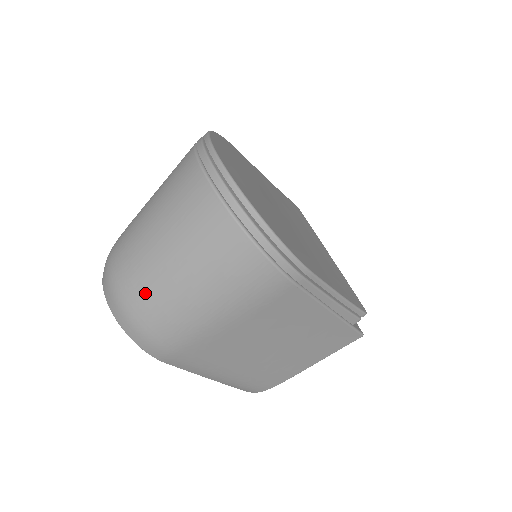
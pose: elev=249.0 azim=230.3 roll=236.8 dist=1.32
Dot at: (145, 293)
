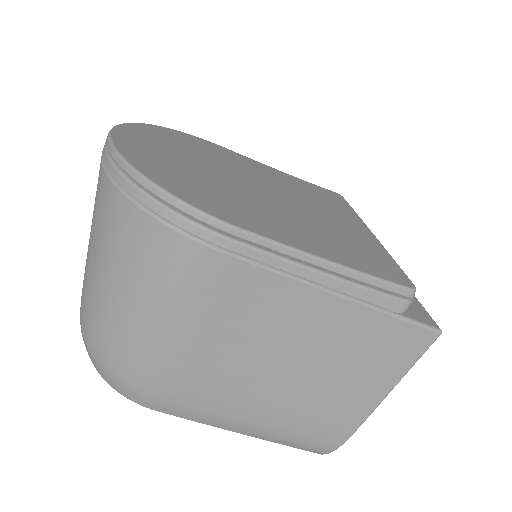
Dot at: (90, 318)
